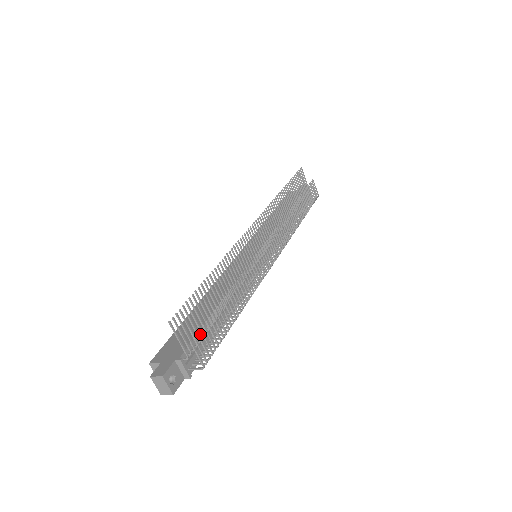
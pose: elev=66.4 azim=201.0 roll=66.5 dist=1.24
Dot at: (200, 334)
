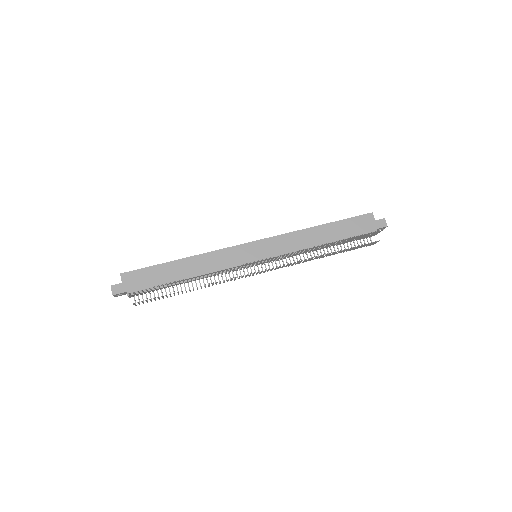
Dot at: occluded
